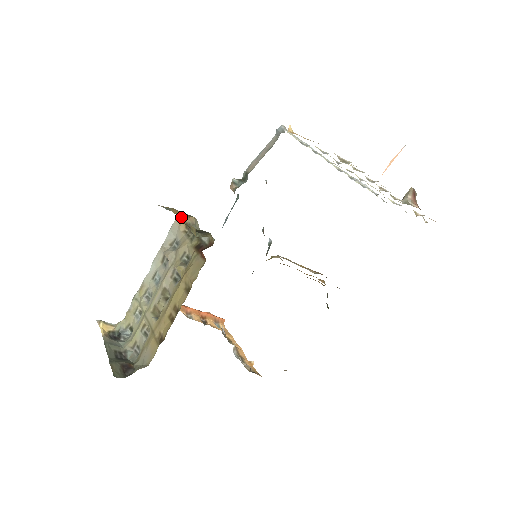
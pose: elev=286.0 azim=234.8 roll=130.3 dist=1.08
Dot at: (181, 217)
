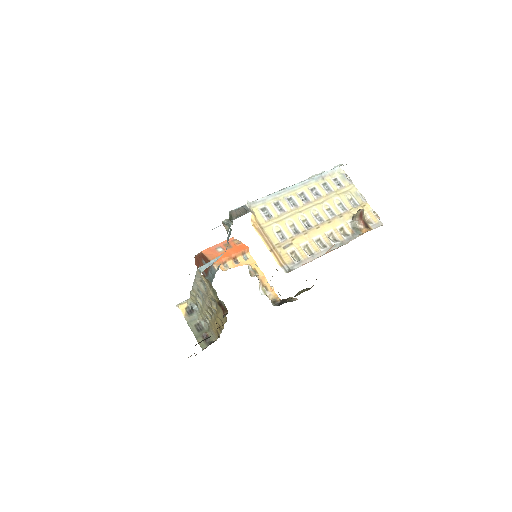
Dot at: occluded
